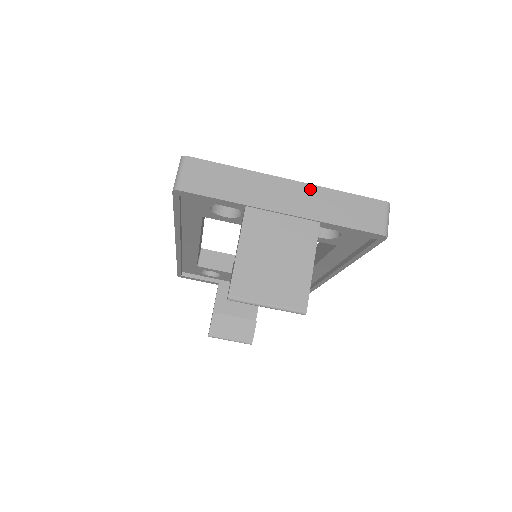
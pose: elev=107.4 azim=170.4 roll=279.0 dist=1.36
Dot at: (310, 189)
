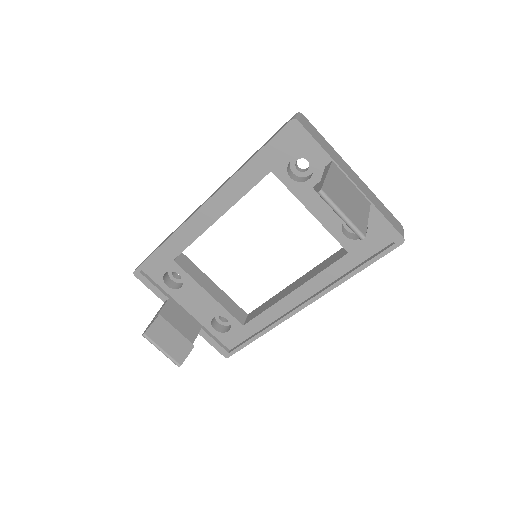
Dot at: (365, 185)
